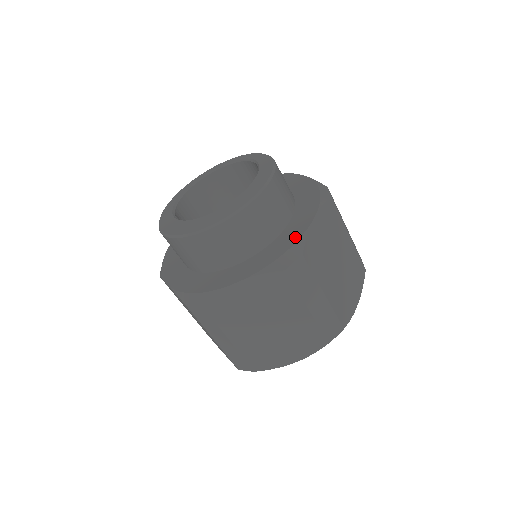
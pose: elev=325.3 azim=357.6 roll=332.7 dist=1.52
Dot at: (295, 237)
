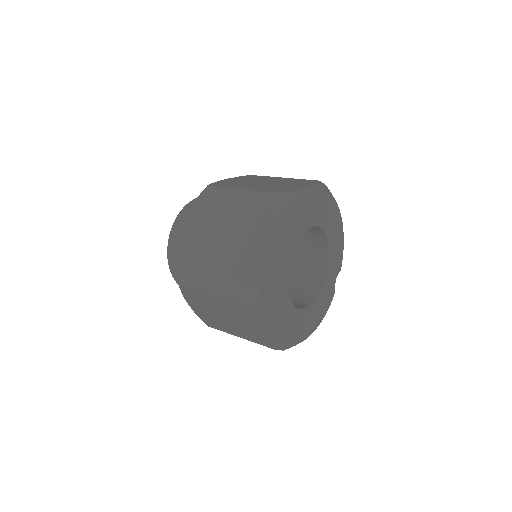
Dot at: occluded
